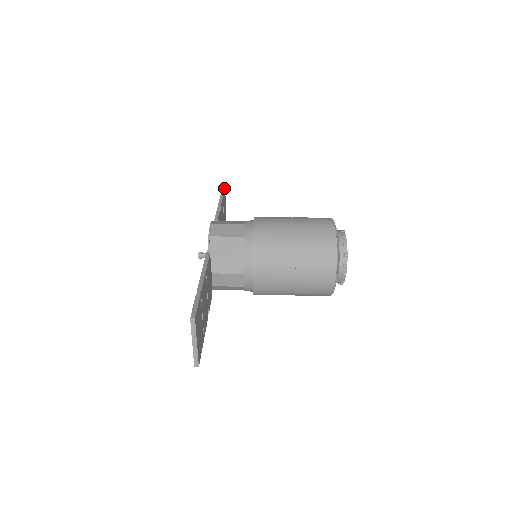
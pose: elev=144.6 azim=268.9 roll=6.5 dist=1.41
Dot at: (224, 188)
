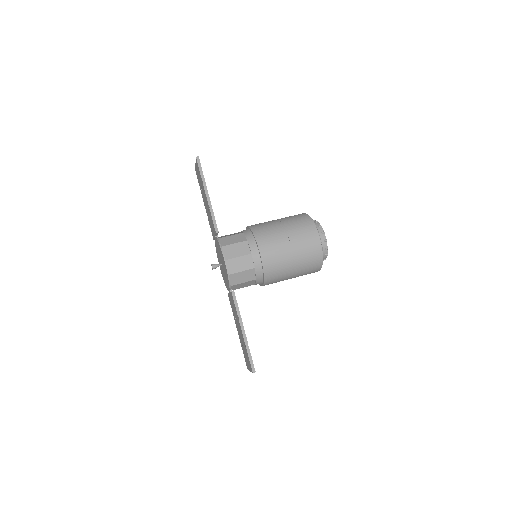
Dot at: (199, 160)
